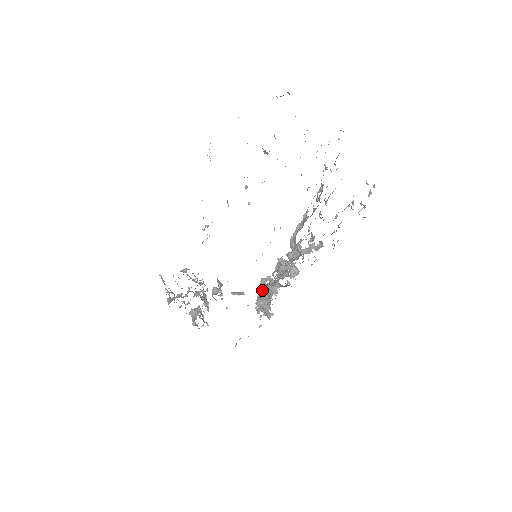
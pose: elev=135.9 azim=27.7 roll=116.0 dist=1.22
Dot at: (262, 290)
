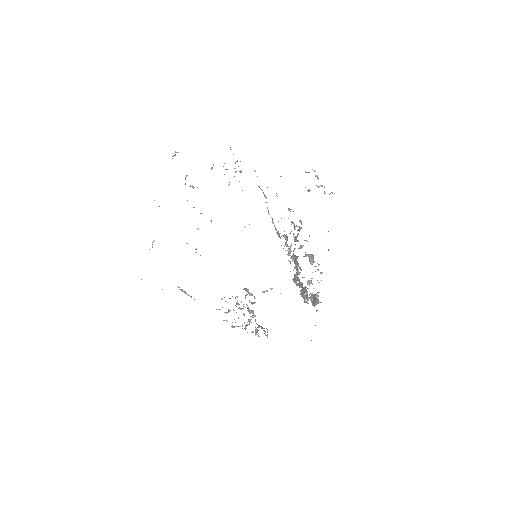
Dot at: occluded
